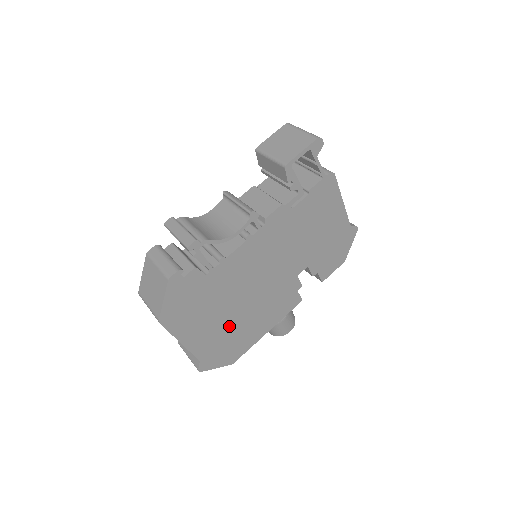
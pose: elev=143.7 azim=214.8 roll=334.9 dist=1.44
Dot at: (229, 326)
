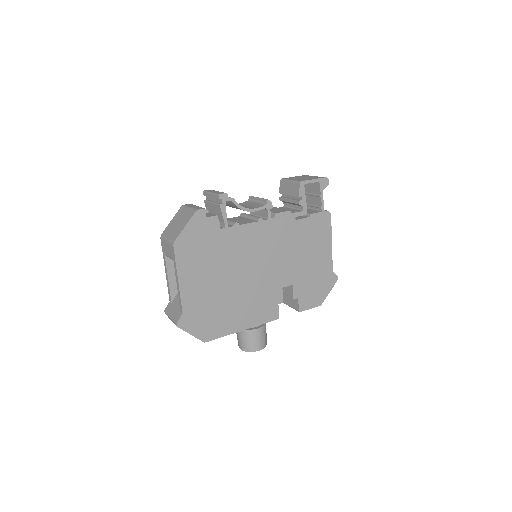
Dot at: (217, 295)
